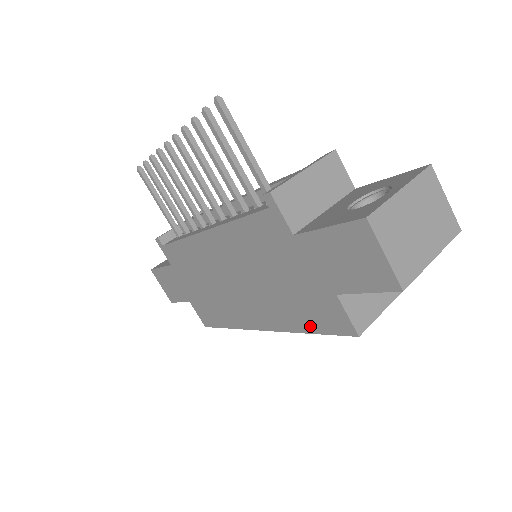
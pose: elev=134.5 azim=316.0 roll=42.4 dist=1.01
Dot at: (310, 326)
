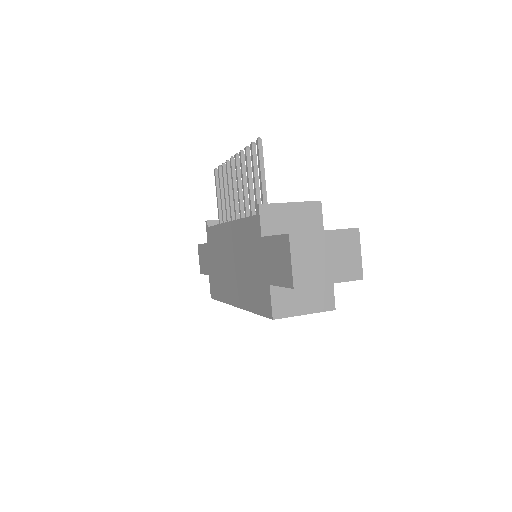
Dot at: (255, 307)
